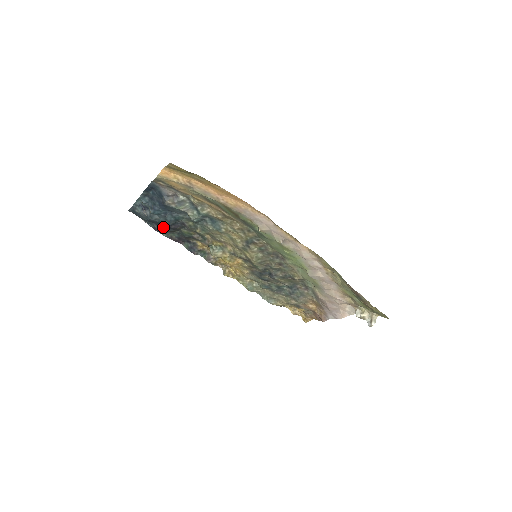
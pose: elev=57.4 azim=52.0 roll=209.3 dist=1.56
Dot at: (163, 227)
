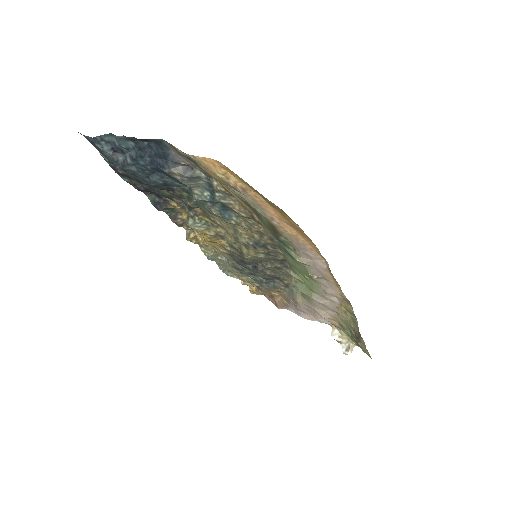
Dot at: (133, 177)
